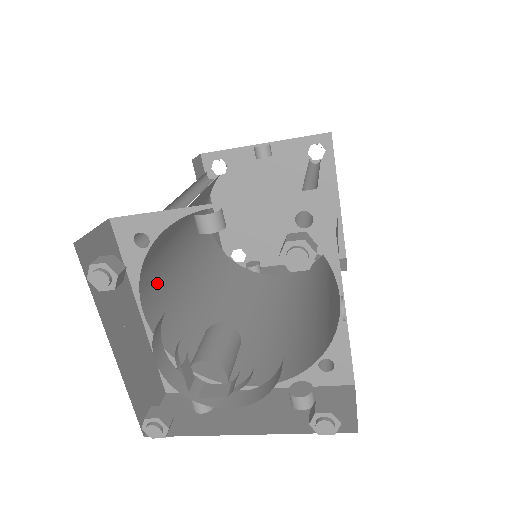
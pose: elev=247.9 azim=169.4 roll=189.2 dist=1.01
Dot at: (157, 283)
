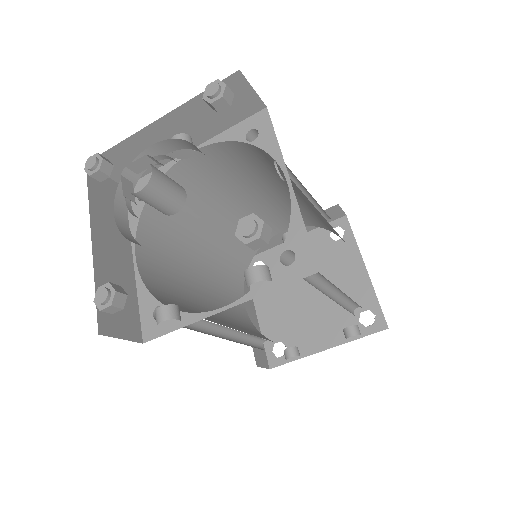
Dot at: (160, 261)
